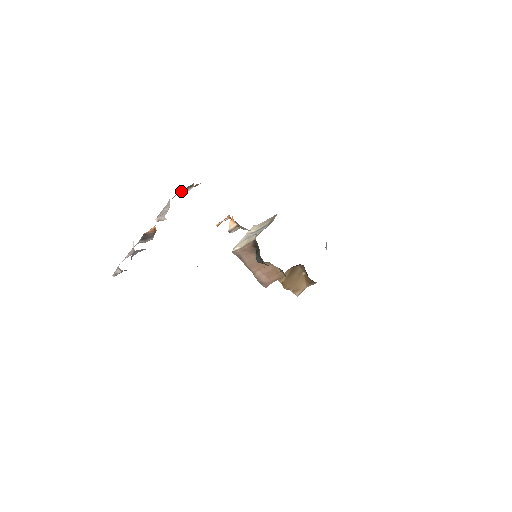
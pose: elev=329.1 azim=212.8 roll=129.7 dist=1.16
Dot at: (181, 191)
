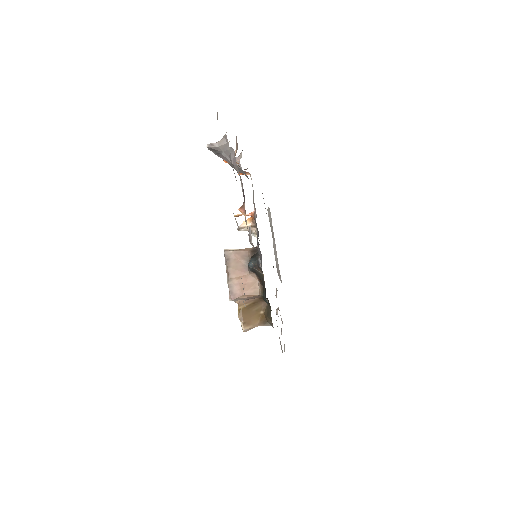
Dot at: occluded
